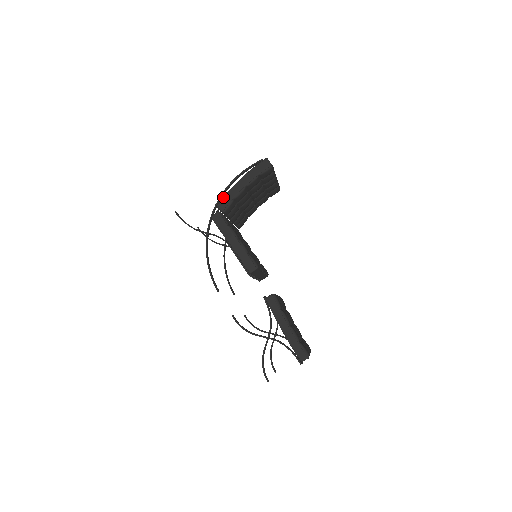
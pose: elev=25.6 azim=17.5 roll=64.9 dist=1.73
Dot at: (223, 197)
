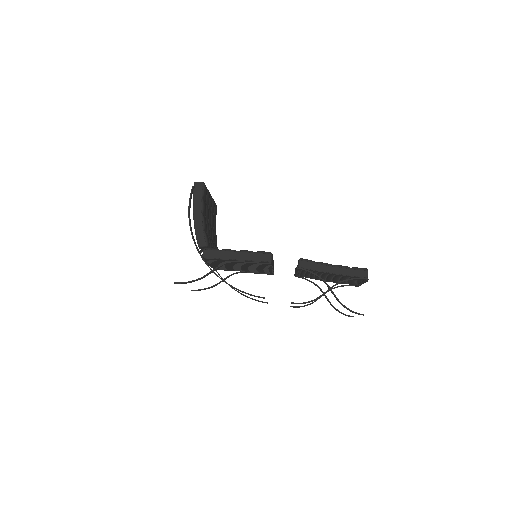
Dot at: occluded
